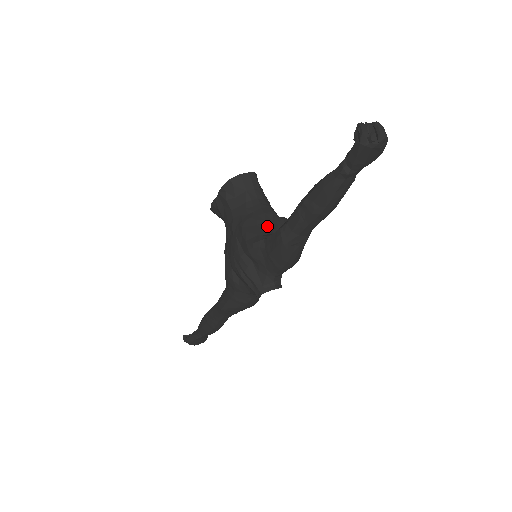
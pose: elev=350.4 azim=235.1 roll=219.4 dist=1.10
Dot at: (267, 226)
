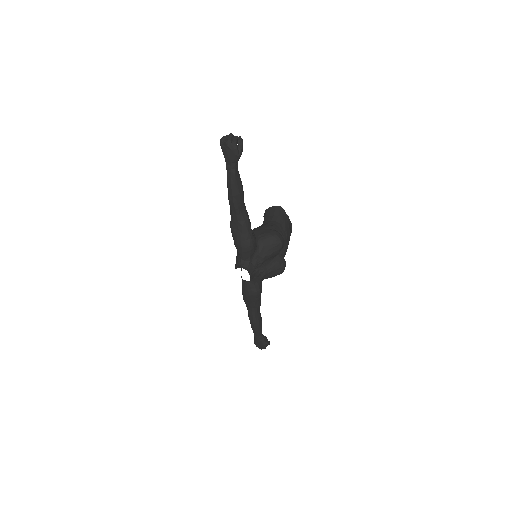
Dot at: (255, 231)
